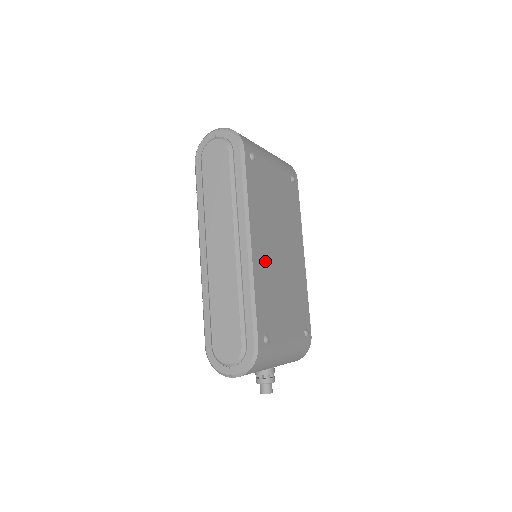
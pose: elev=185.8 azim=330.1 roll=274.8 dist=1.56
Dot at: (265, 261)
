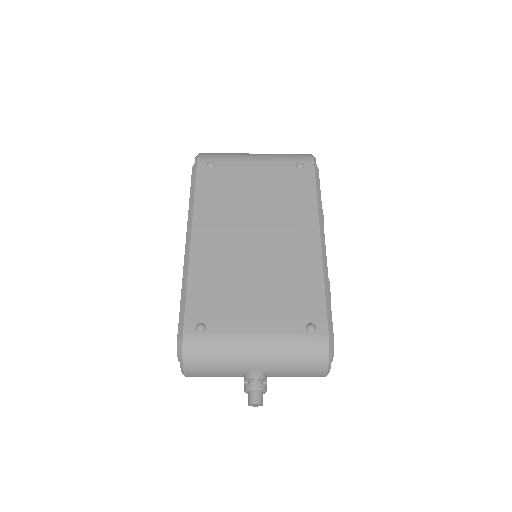
Dot at: (217, 251)
